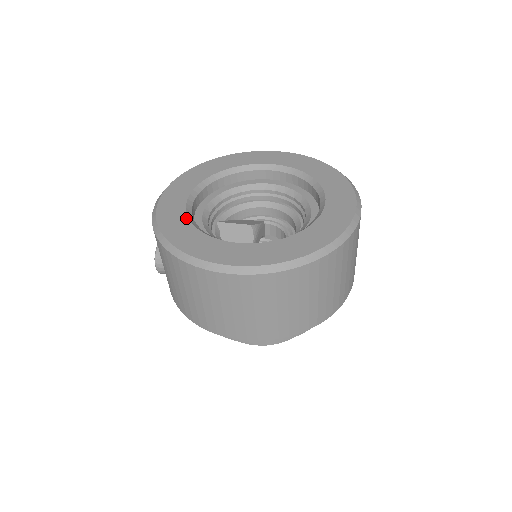
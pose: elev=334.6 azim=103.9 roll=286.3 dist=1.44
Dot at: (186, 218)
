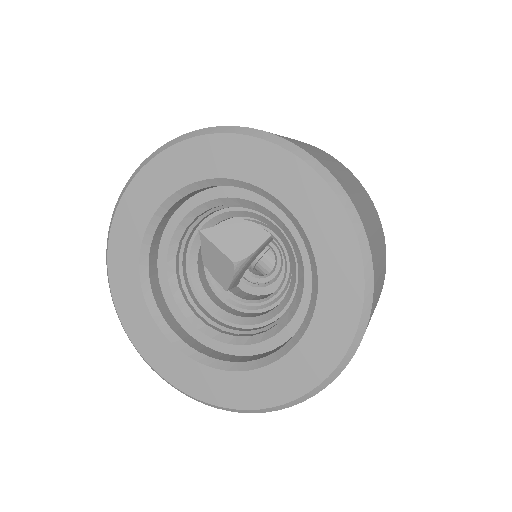
Dot at: (136, 265)
